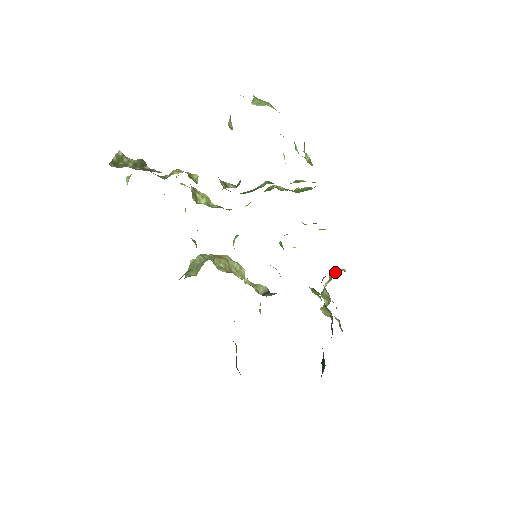
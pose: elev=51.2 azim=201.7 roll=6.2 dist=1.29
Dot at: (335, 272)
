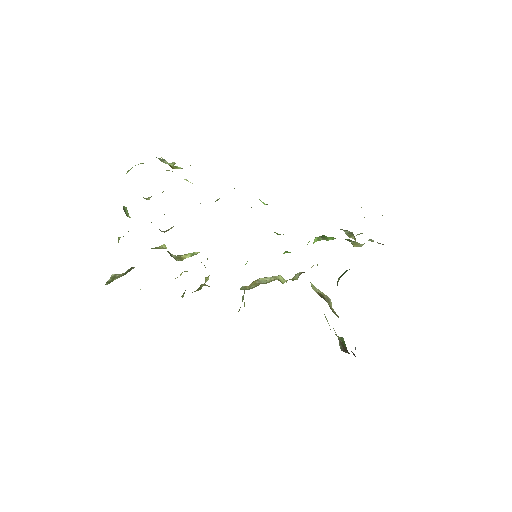
Dot at: occluded
